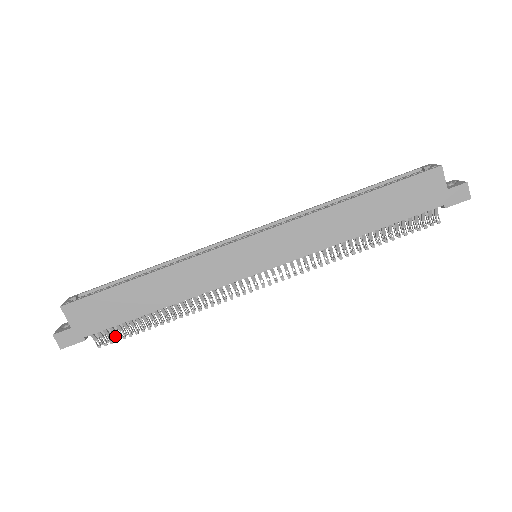
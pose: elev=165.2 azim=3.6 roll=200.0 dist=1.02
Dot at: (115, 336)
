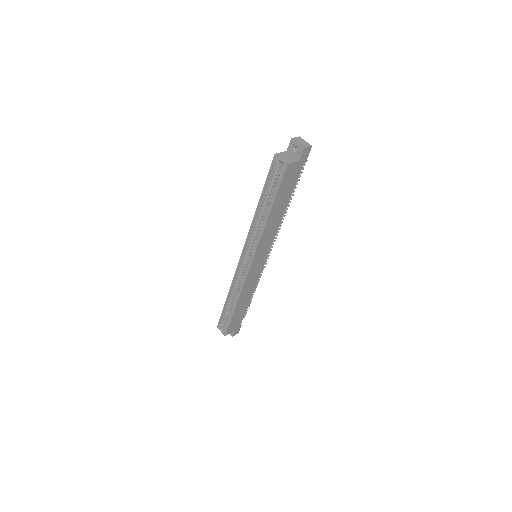
Dot at: occluded
